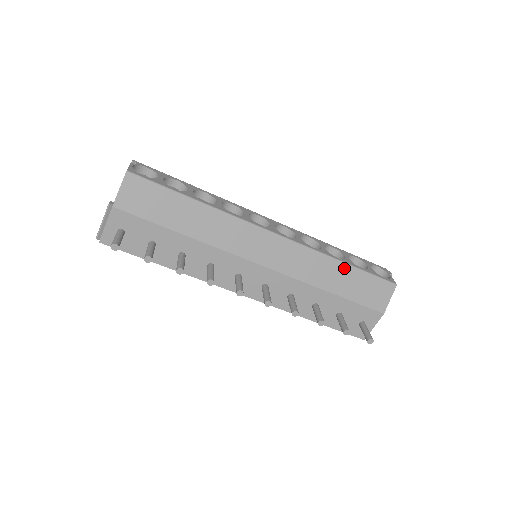
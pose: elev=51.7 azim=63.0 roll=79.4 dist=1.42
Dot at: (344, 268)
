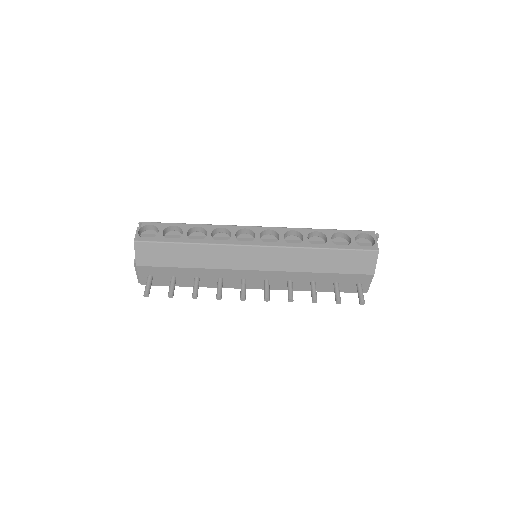
Dot at: (325, 252)
